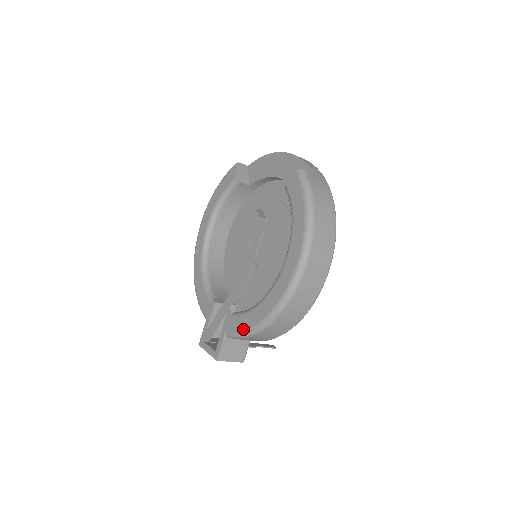
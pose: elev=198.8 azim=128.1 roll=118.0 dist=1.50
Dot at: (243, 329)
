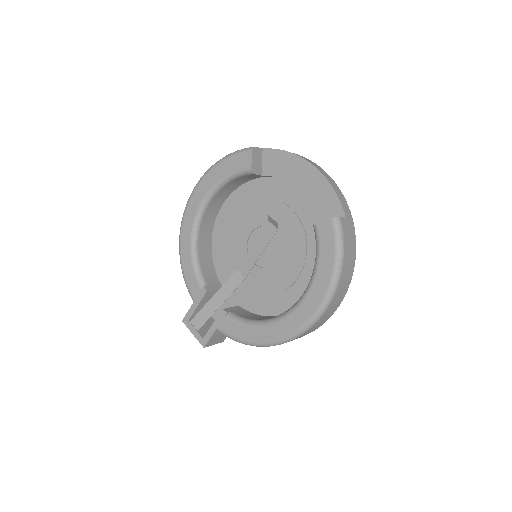
Dot at: (239, 338)
